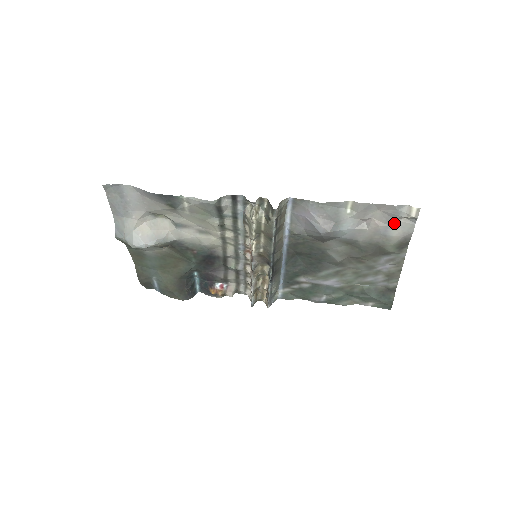
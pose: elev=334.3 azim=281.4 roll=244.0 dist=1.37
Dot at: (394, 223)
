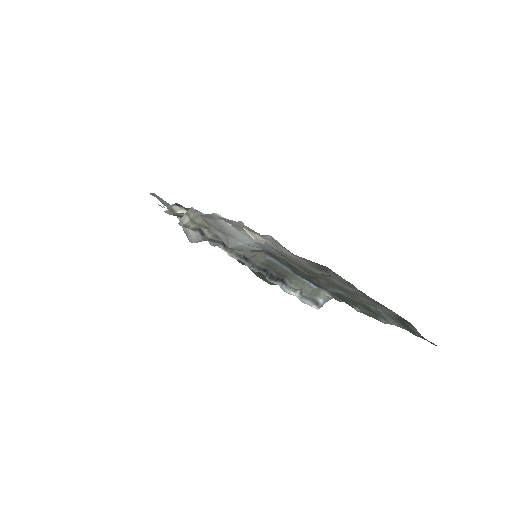
Dot at: (271, 240)
